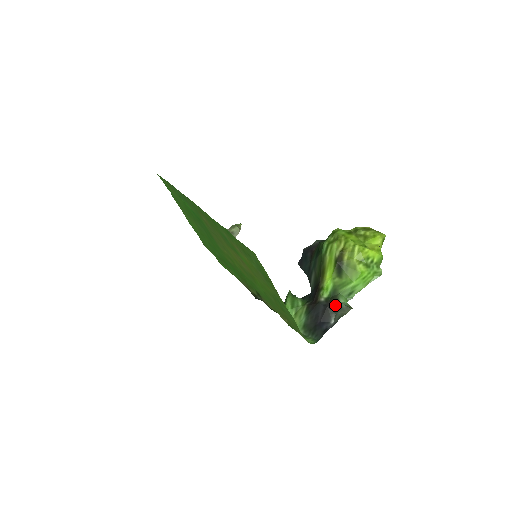
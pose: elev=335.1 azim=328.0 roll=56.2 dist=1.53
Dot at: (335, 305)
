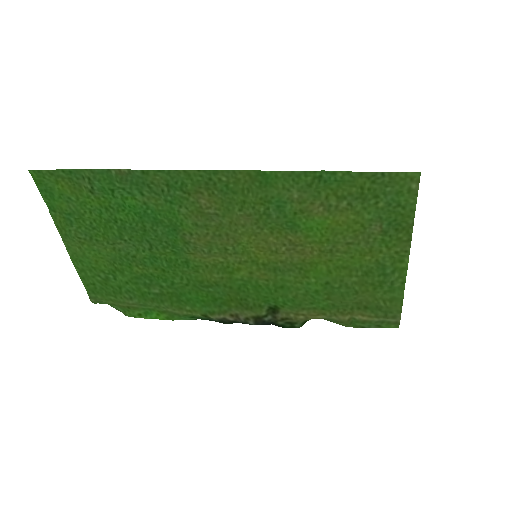
Dot at: occluded
